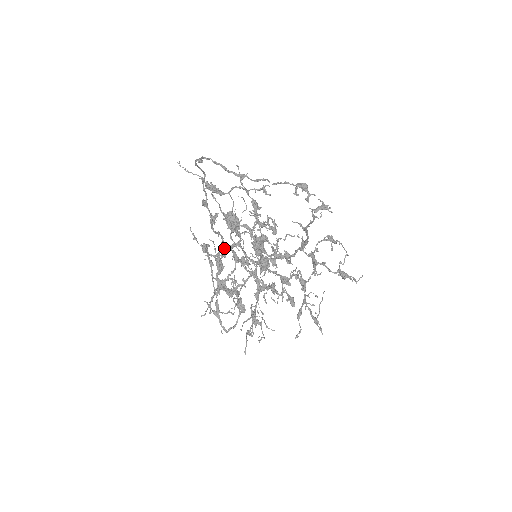
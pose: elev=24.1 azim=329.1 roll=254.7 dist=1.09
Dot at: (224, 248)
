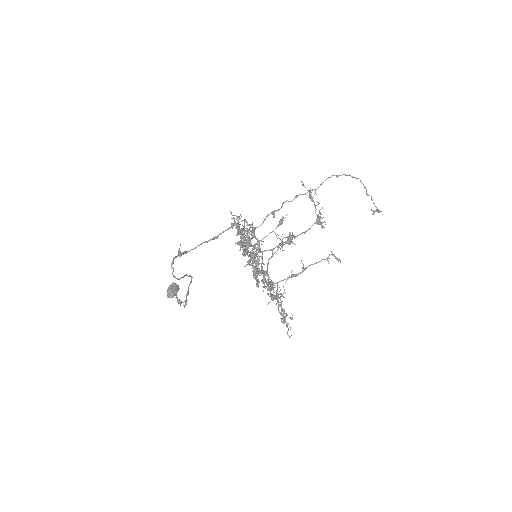
Dot at: (254, 230)
